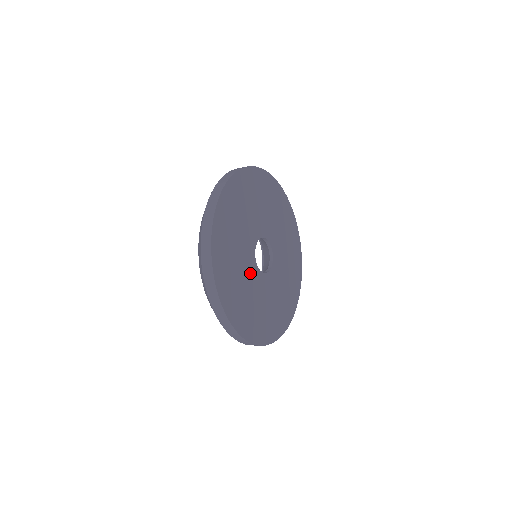
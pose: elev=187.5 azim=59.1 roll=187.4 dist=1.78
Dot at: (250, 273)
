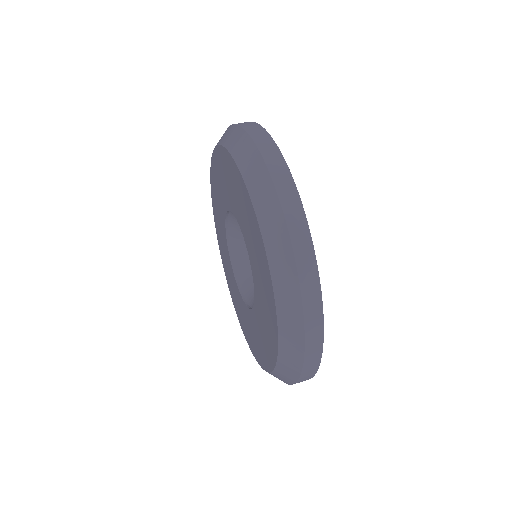
Dot at: occluded
